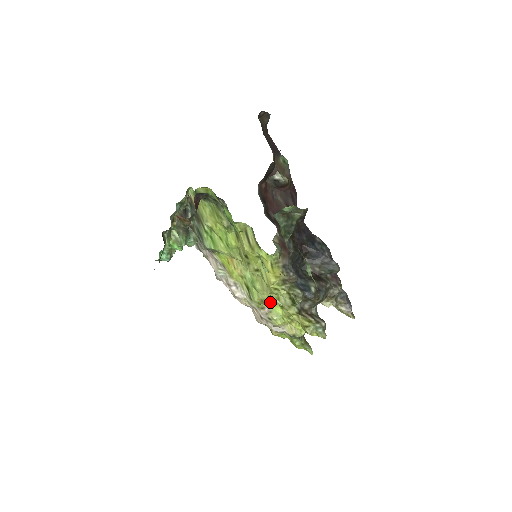
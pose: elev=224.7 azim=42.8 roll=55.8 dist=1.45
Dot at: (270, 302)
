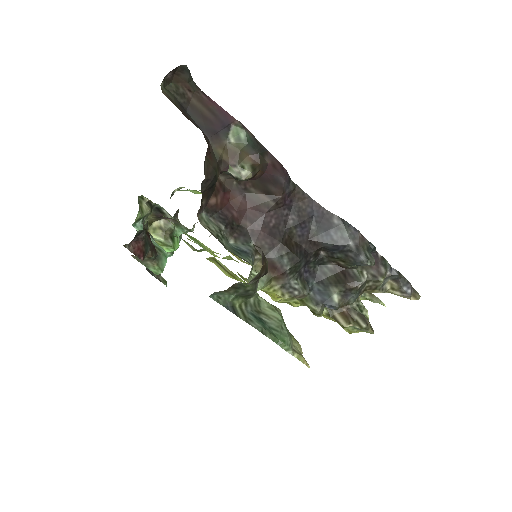
Dot at: occluded
